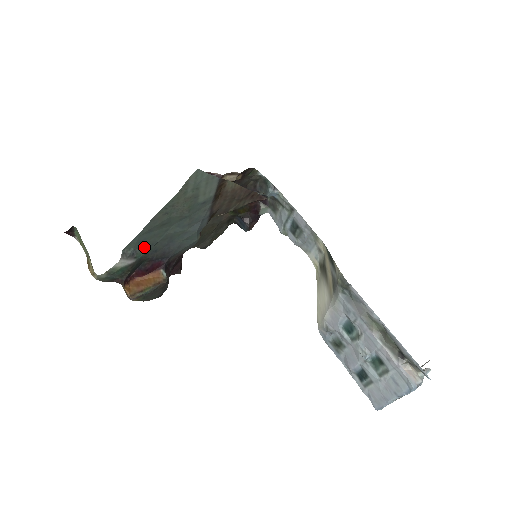
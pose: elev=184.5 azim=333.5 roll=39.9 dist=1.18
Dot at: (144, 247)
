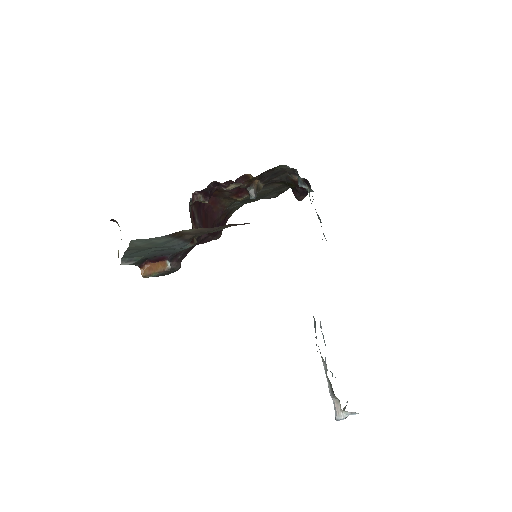
Dot at: (138, 256)
